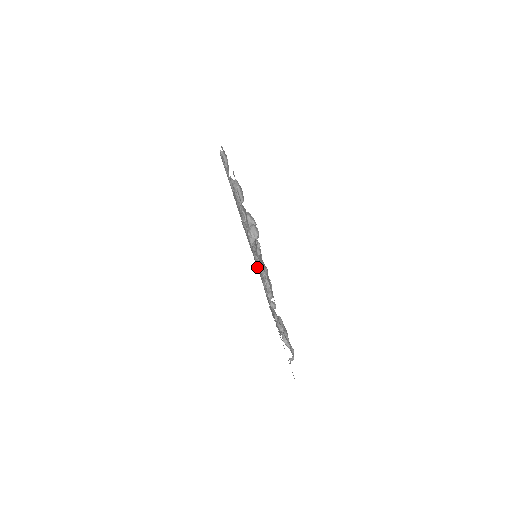
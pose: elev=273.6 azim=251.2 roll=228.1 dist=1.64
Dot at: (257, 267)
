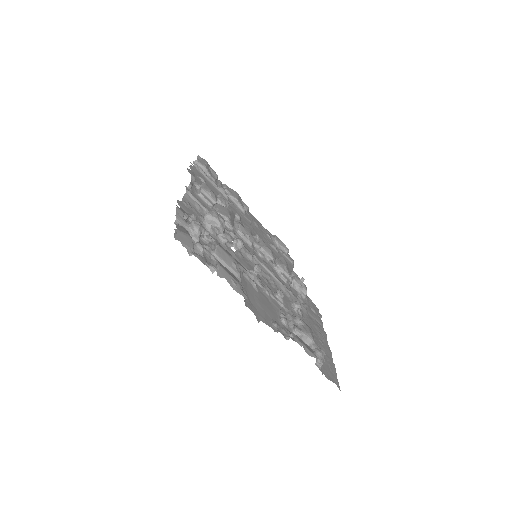
Dot at: (244, 267)
